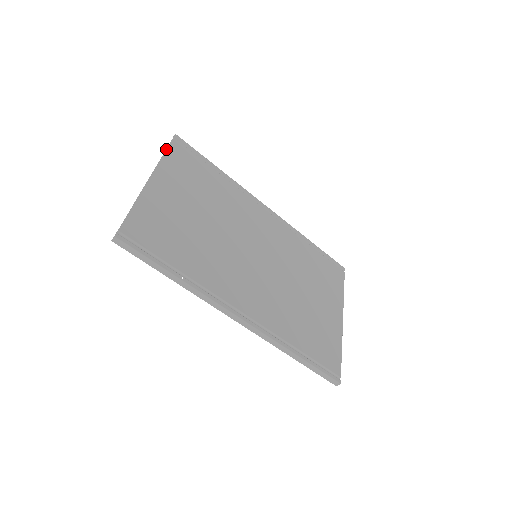
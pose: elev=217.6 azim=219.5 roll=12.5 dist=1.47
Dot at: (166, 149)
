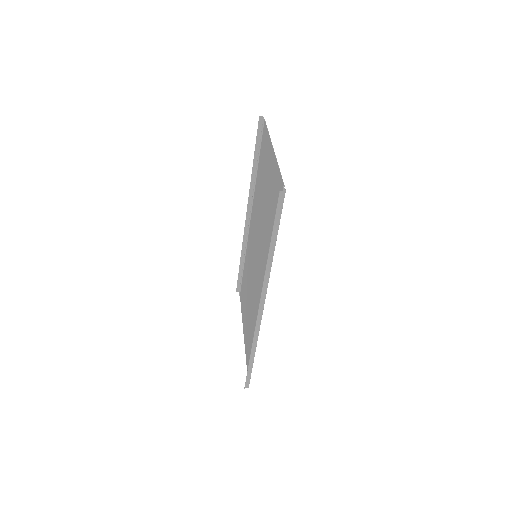
Dot at: occluded
